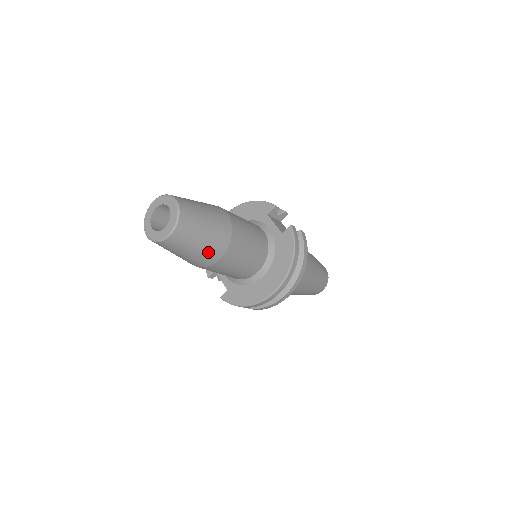
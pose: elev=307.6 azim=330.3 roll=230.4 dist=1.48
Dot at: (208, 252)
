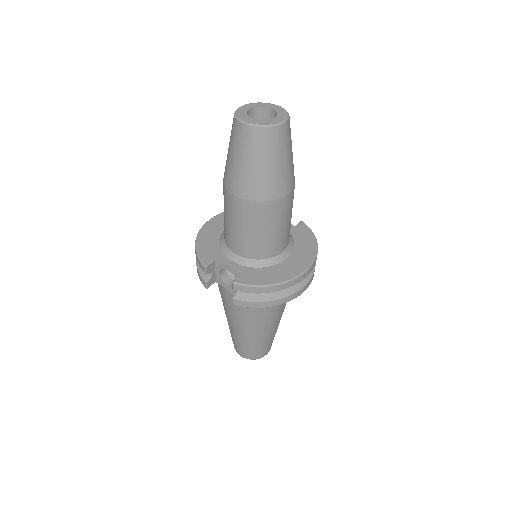
Dot at: (288, 176)
